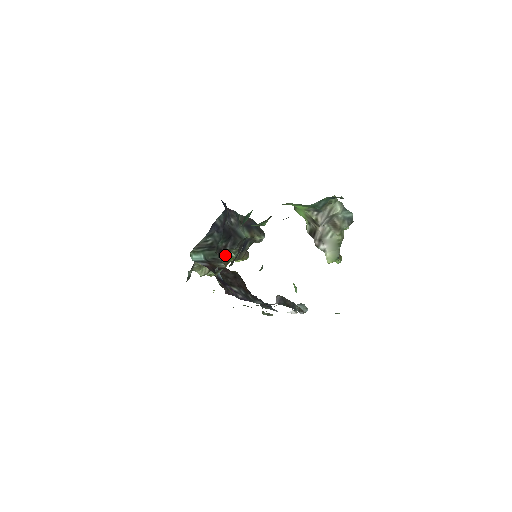
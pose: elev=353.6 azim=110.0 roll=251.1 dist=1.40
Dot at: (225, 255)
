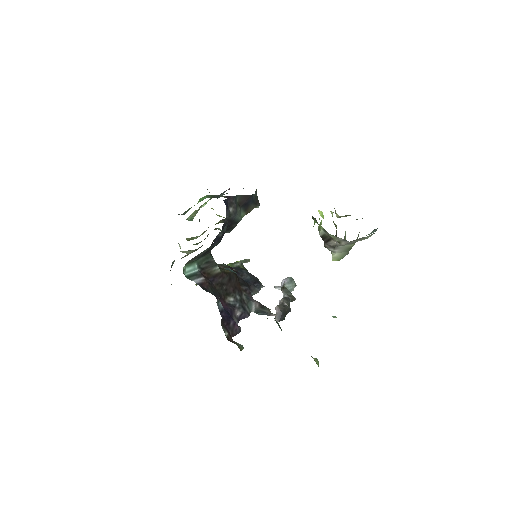
Dot at: occluded
